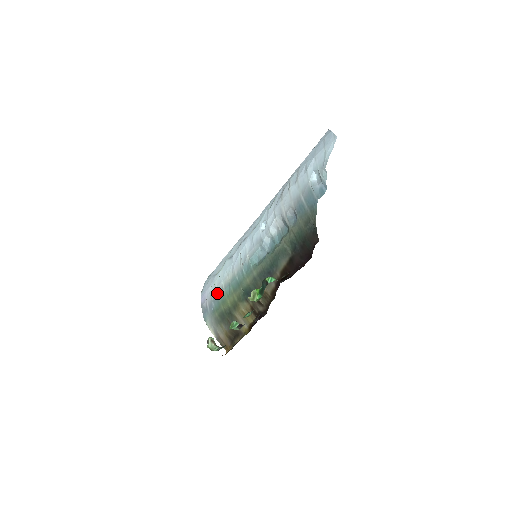
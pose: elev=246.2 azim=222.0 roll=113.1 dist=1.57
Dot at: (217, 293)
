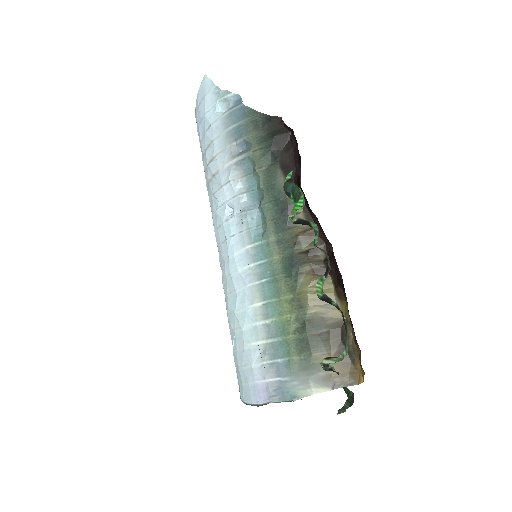
Dot at: (267, 341)
